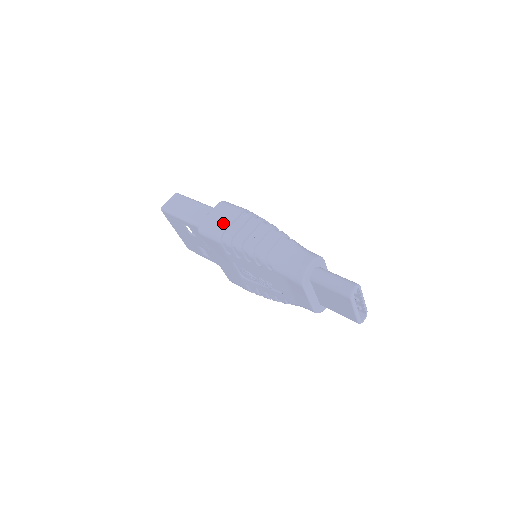
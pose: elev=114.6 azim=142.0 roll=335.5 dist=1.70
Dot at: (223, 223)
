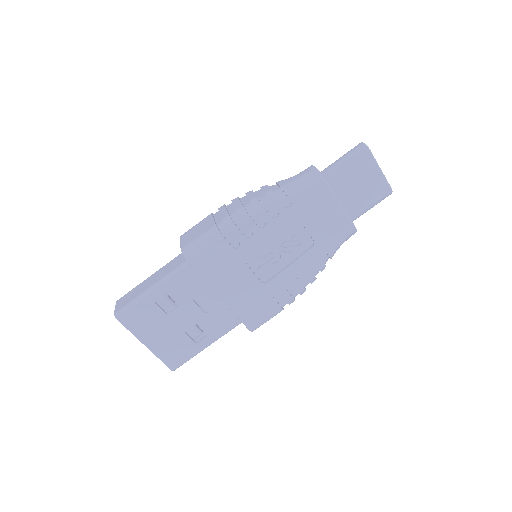
Dot at: (205, 226)
